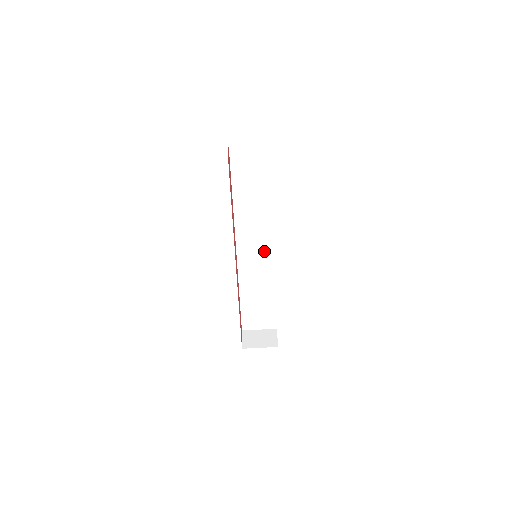
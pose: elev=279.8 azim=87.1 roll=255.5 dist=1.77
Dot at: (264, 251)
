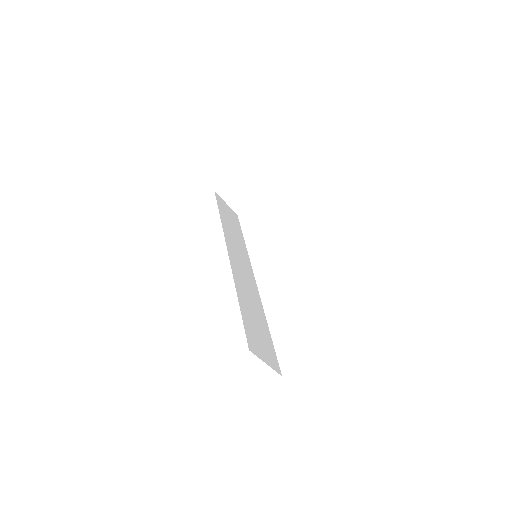
Dot at: occluded
